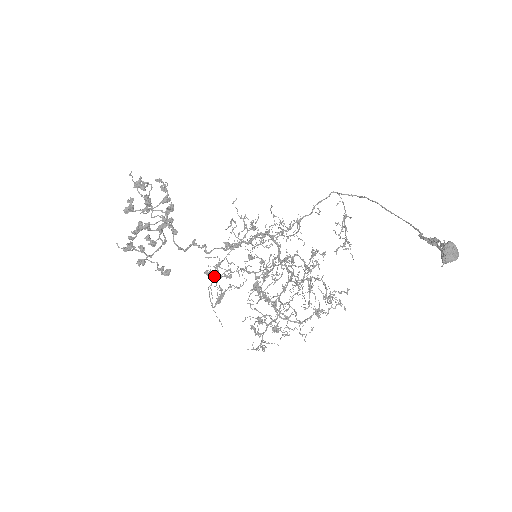
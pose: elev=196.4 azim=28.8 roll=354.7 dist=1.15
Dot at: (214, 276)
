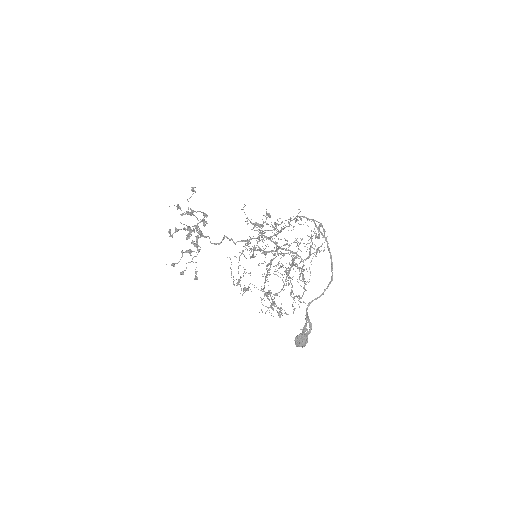
Dot at: (250, 248)
